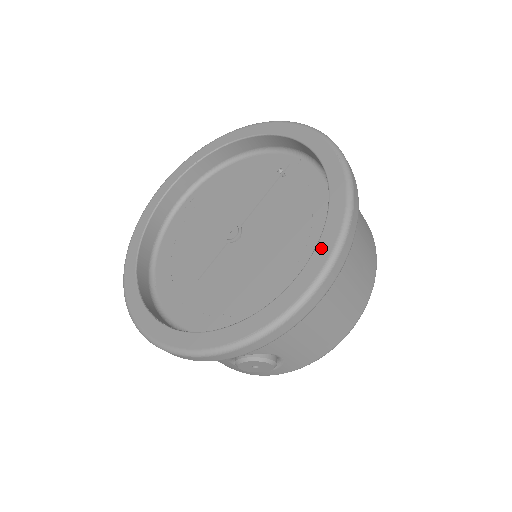
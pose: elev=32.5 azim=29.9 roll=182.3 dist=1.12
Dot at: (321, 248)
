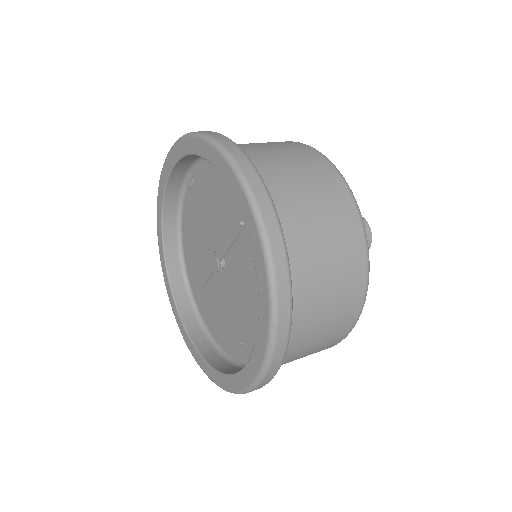
Dot at: (251, 366)
